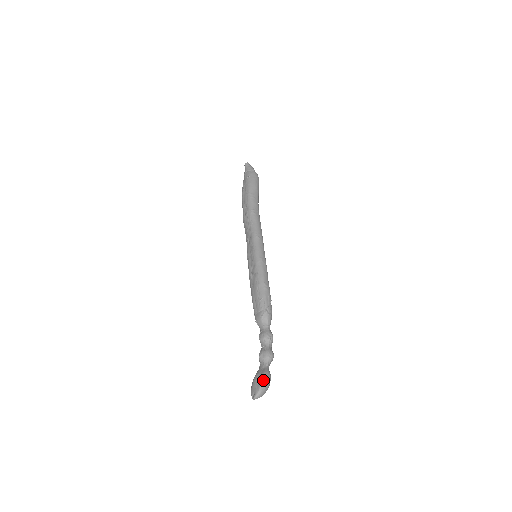
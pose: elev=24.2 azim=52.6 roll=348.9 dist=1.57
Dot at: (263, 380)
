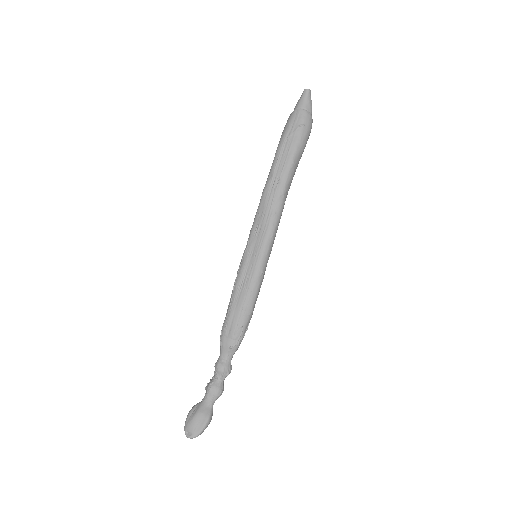
Dot at: (206, 426)
